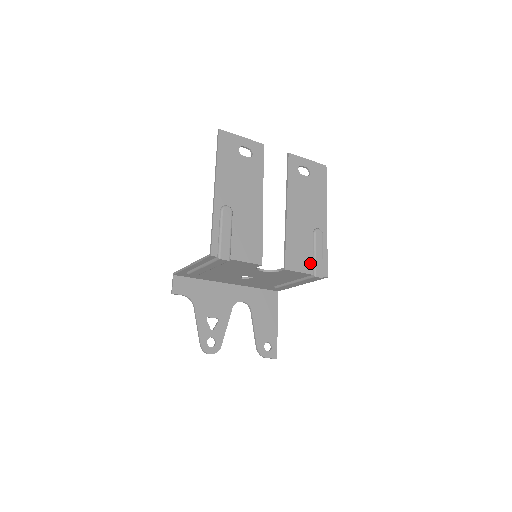
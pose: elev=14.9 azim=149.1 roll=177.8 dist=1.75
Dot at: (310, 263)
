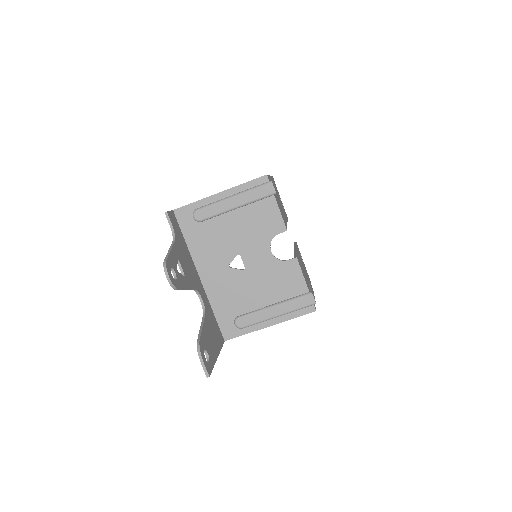
Dot at: (307, 285)
